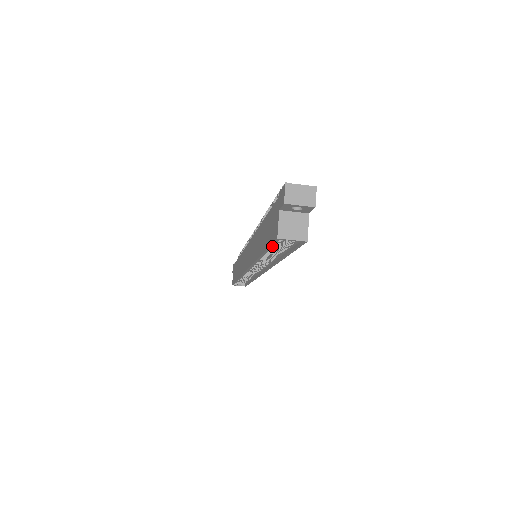
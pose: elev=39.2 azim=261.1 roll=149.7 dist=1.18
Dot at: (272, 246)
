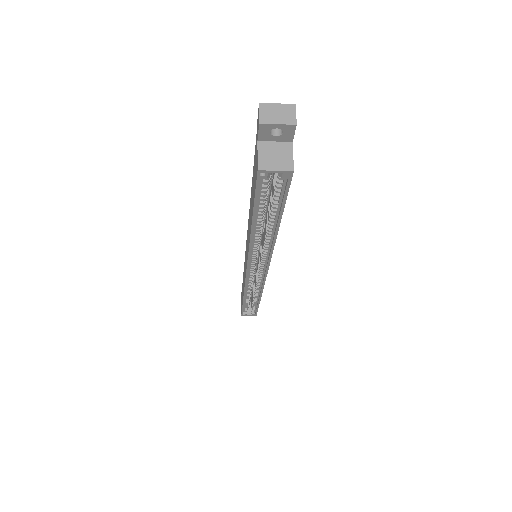
Dot at: (257, 195)
